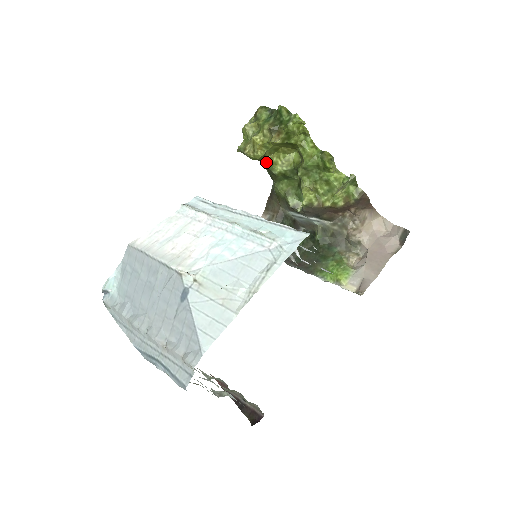
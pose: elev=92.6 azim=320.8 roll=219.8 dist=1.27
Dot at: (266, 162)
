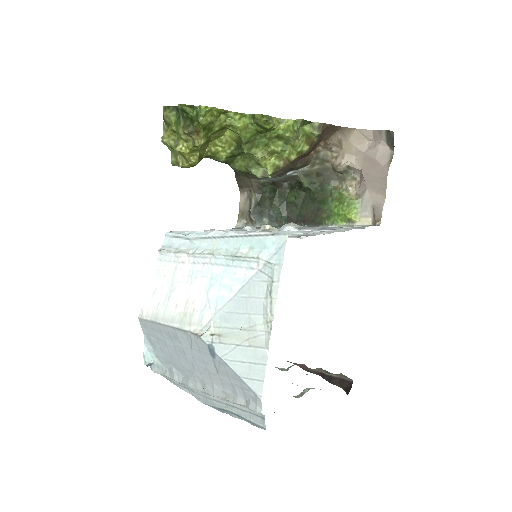
Dot at: (207, 156)
